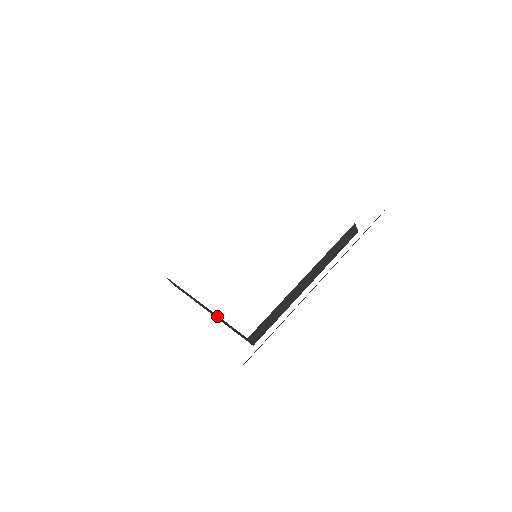
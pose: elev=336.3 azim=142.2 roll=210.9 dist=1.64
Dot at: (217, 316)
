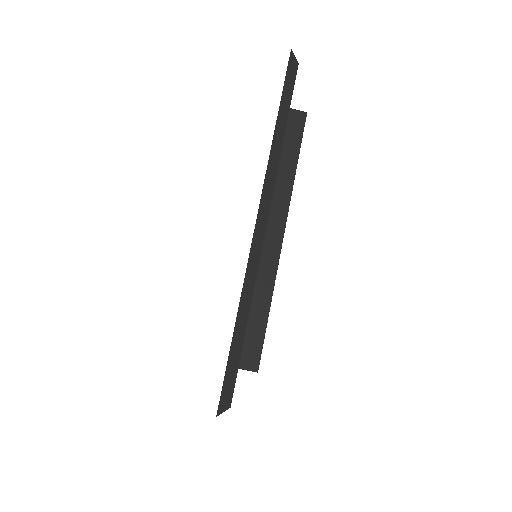
Dot at: occluded
